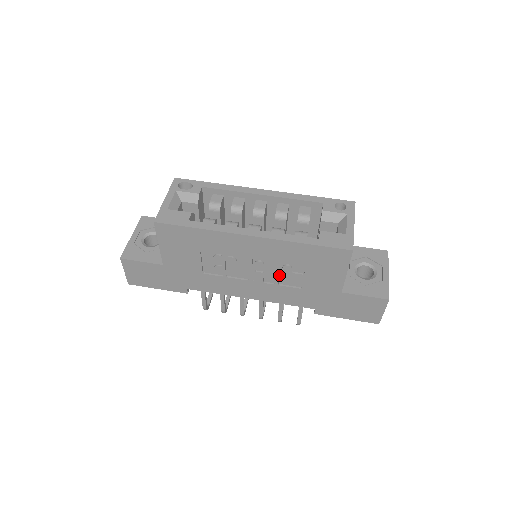
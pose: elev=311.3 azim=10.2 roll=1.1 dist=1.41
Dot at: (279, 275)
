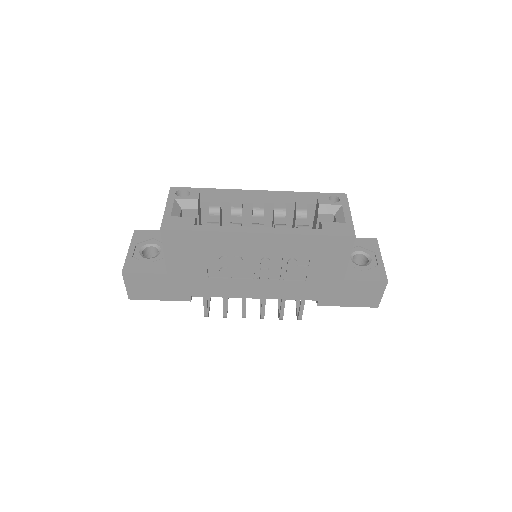
Dot at: (284, 270)
